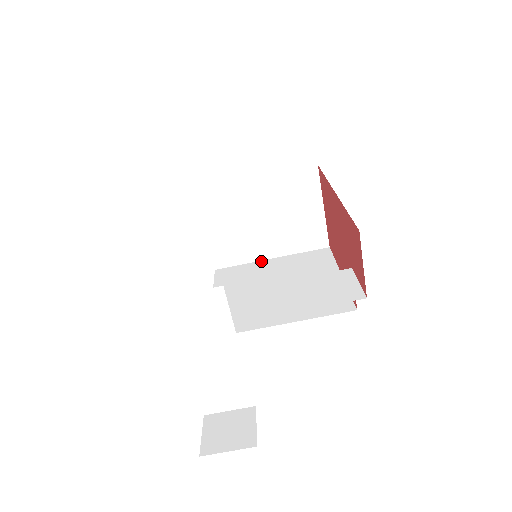
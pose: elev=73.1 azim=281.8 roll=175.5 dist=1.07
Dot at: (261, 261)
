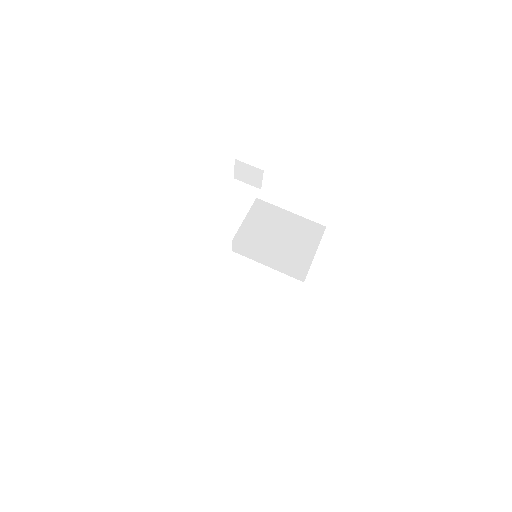
Dot at: (236, 312)
